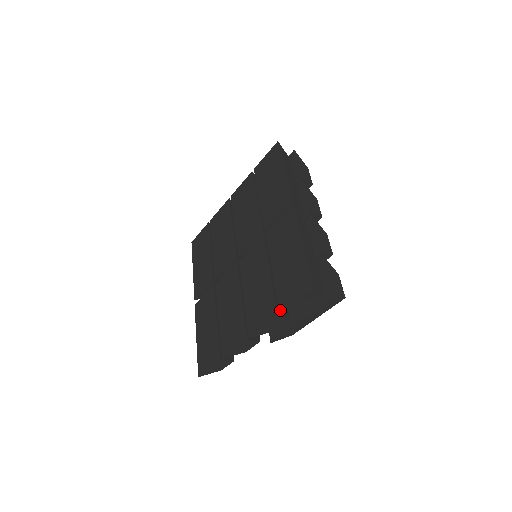
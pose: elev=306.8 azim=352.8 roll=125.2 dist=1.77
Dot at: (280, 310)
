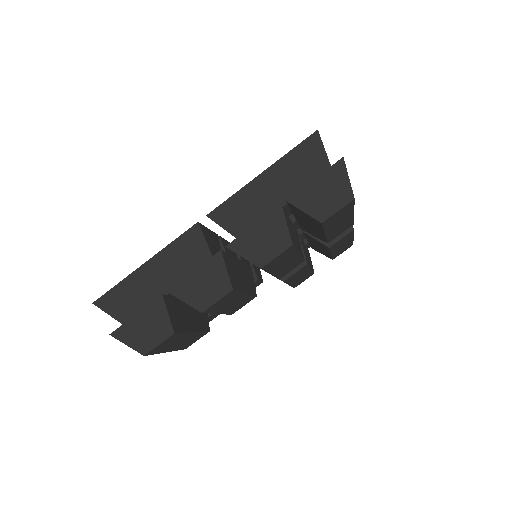
Dot at: occluded
